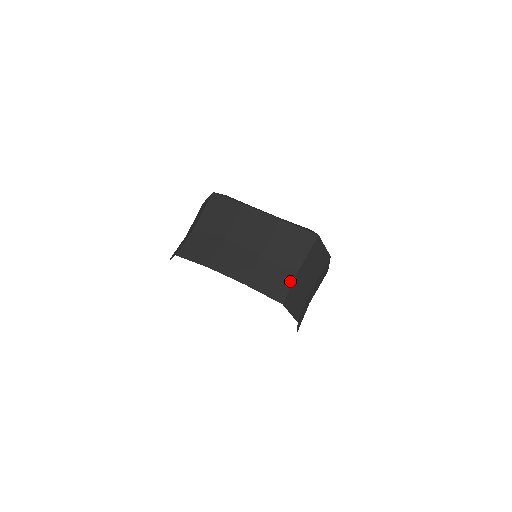
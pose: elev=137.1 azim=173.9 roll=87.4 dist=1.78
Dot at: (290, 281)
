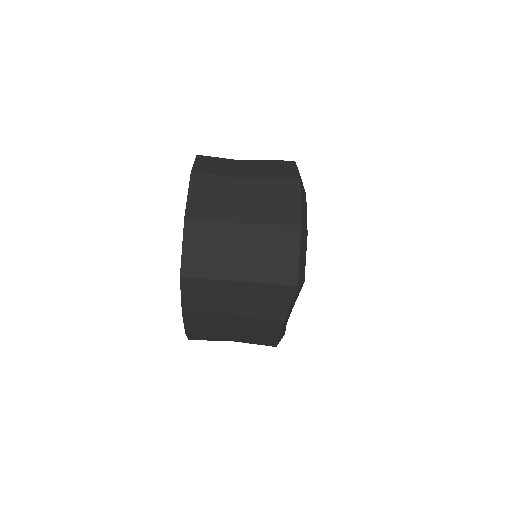
Dot at: (215, 340)
